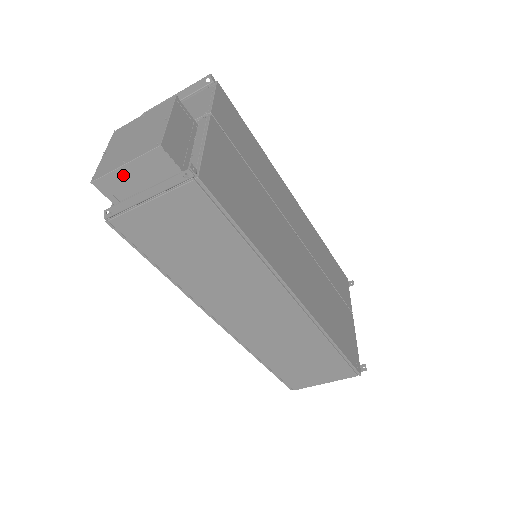
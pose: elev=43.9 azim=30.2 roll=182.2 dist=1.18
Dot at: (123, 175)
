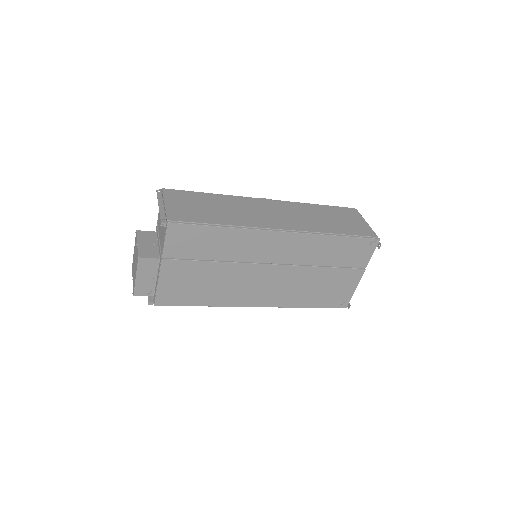
Dot at: occluded
